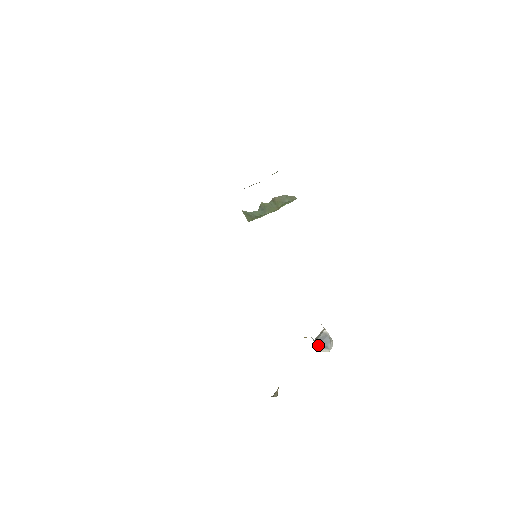
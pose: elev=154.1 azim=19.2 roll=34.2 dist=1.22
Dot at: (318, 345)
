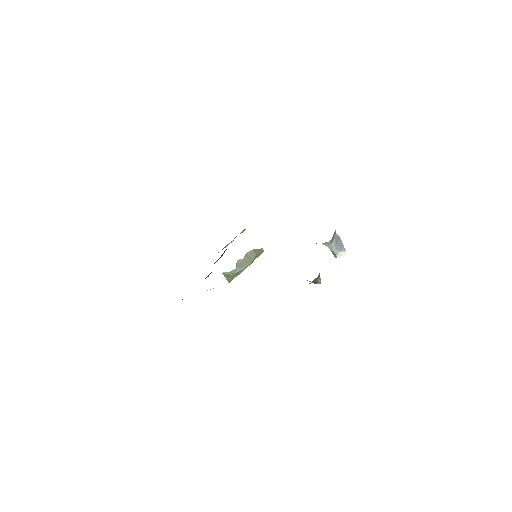
Dot at: (335, 250)
